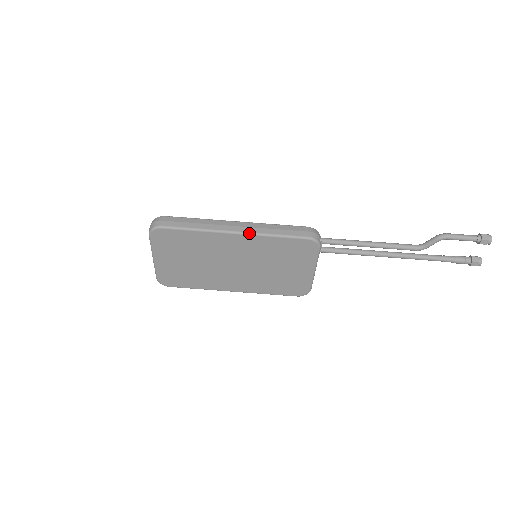
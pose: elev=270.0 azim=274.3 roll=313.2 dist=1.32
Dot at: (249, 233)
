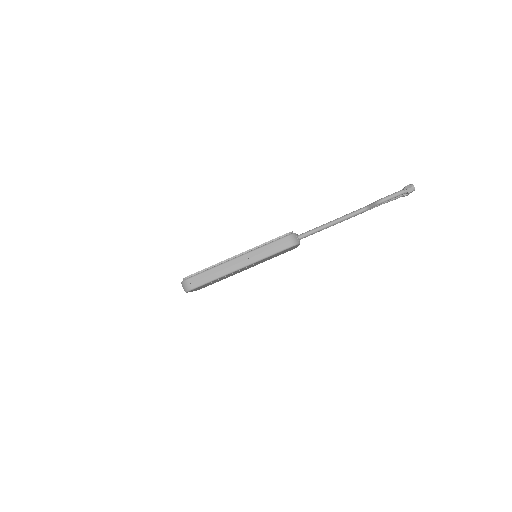
Dot at: (251, 264)
